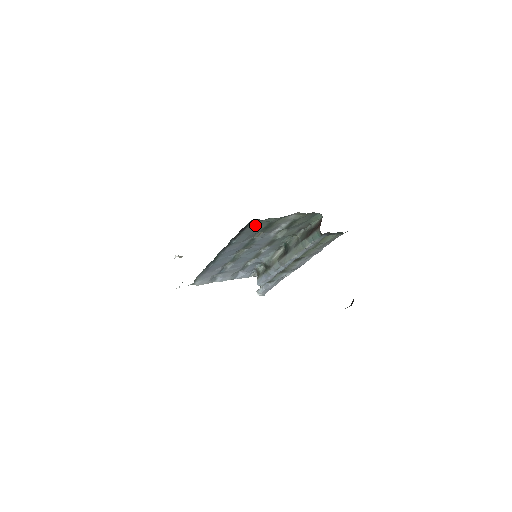
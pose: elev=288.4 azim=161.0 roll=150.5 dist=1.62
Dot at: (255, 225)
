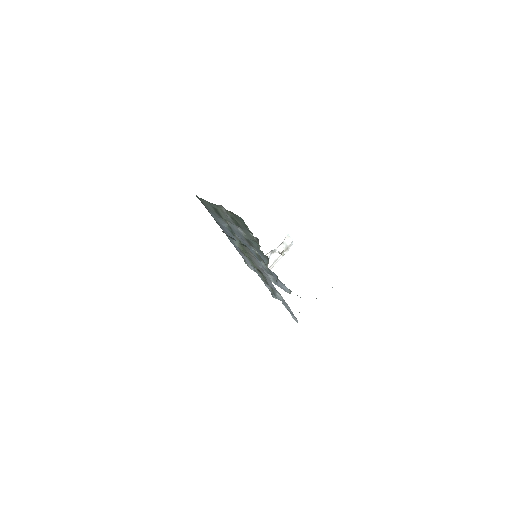
Dot at: (205, 204)
